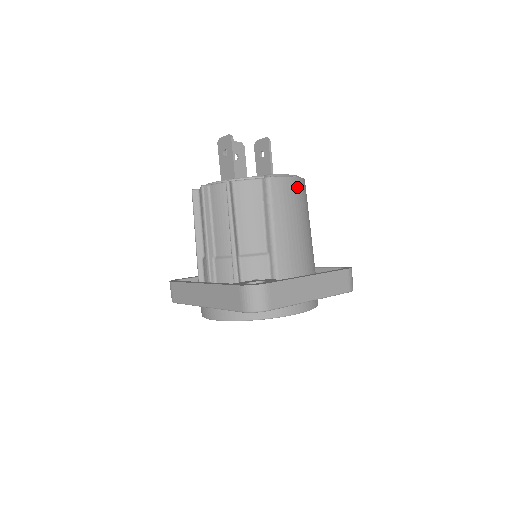
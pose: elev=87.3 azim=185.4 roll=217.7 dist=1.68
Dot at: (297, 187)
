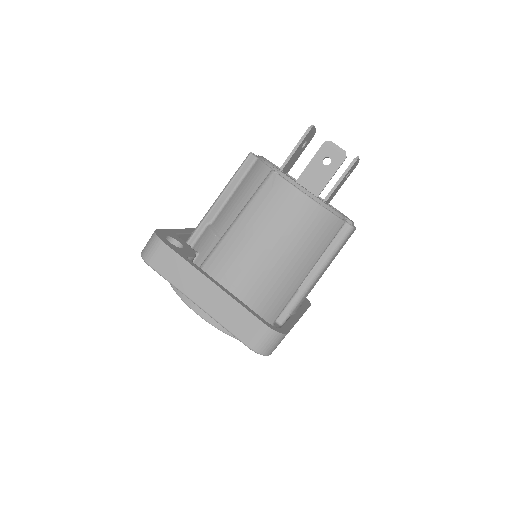
Dot at: (299, 206)
